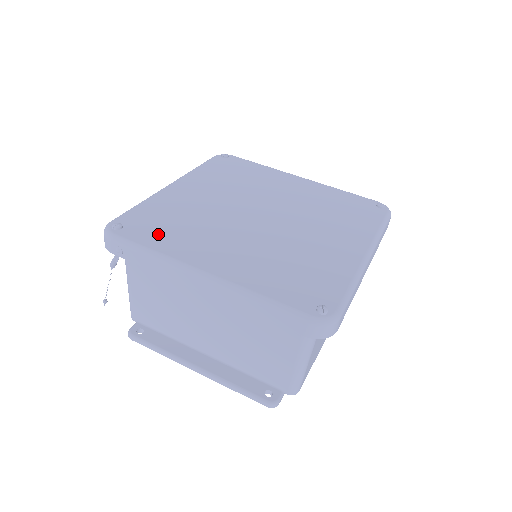
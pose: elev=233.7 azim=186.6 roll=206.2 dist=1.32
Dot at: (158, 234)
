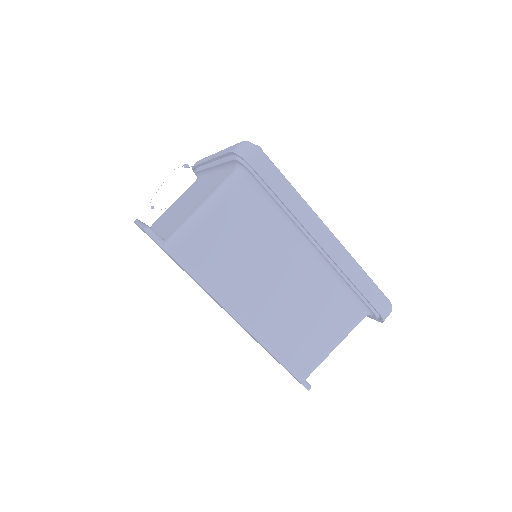
Dot at: occluded
